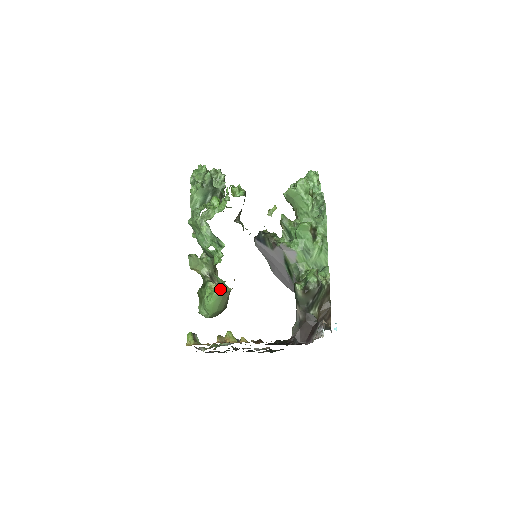
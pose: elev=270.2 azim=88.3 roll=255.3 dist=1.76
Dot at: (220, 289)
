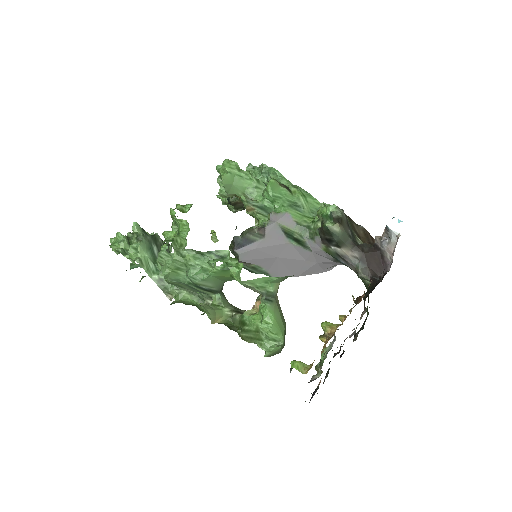
Dot at: (267, 297)
